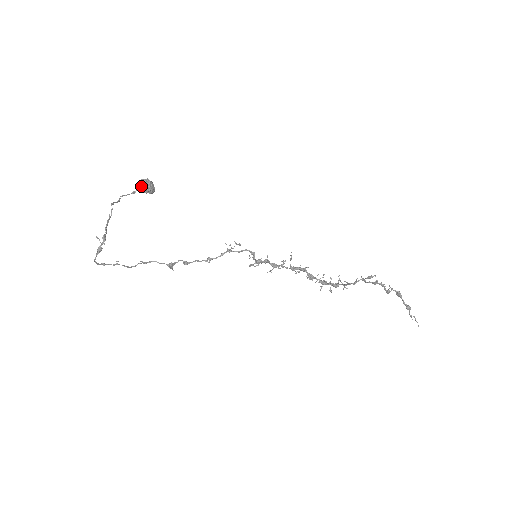
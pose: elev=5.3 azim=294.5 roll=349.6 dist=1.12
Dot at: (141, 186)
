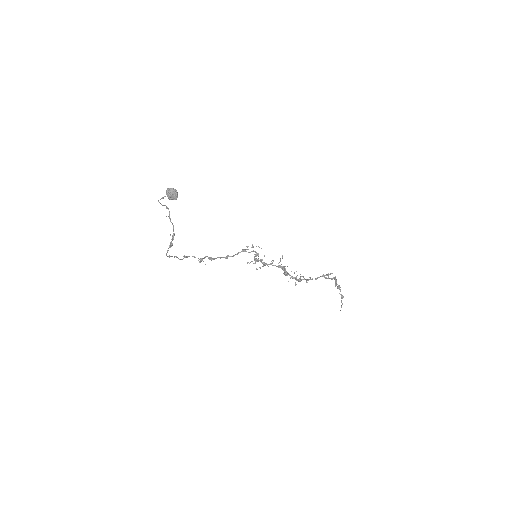
Dot at: (168, 193)
